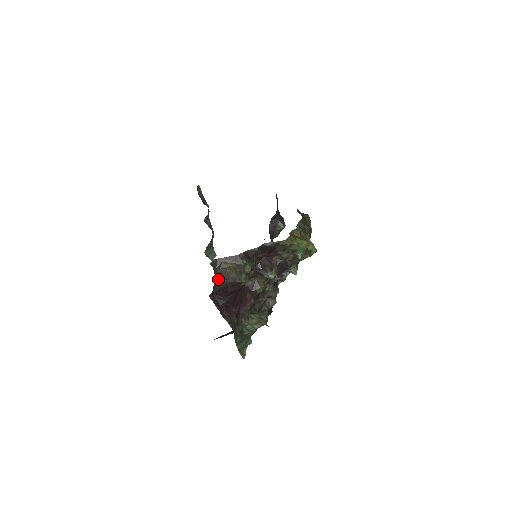
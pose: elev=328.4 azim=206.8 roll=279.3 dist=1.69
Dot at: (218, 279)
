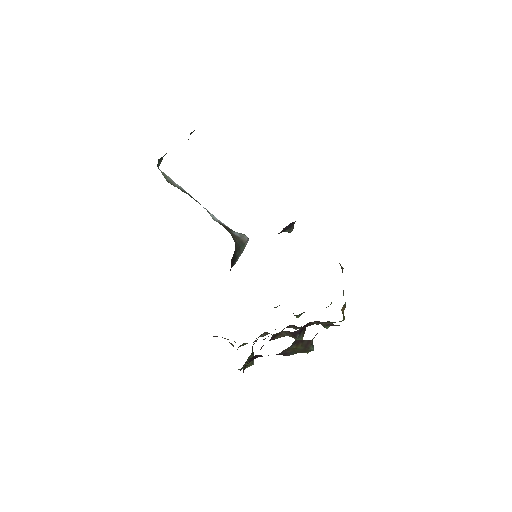
Dot at: occluded
